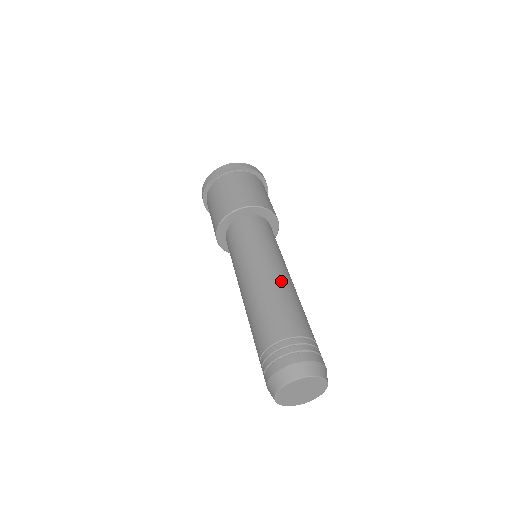
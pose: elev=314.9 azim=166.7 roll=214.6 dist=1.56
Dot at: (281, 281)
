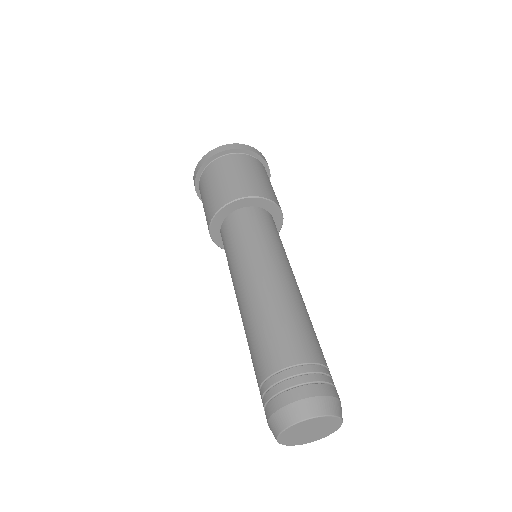
Dot at: occluded
